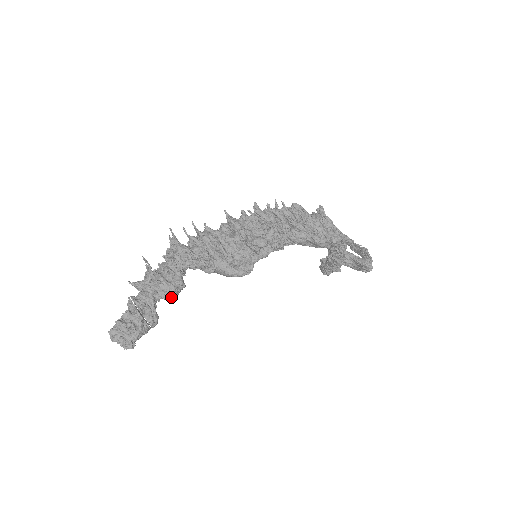
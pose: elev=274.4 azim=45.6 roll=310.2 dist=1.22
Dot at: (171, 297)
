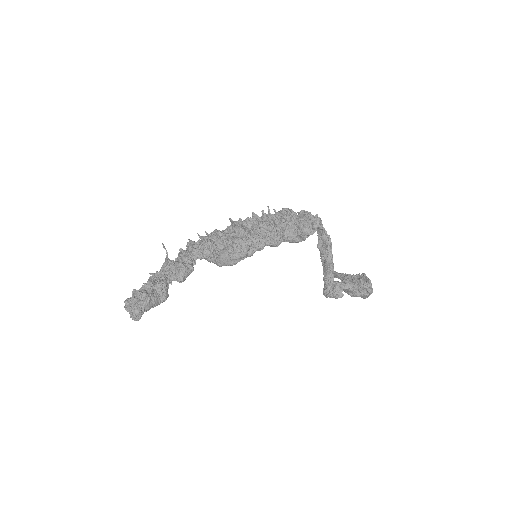
Dot at: (180, 274)
